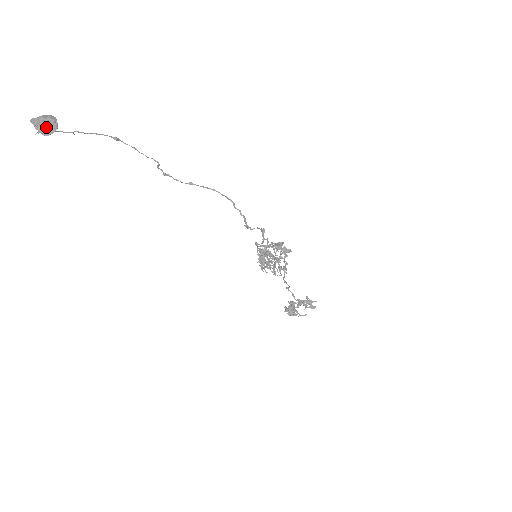
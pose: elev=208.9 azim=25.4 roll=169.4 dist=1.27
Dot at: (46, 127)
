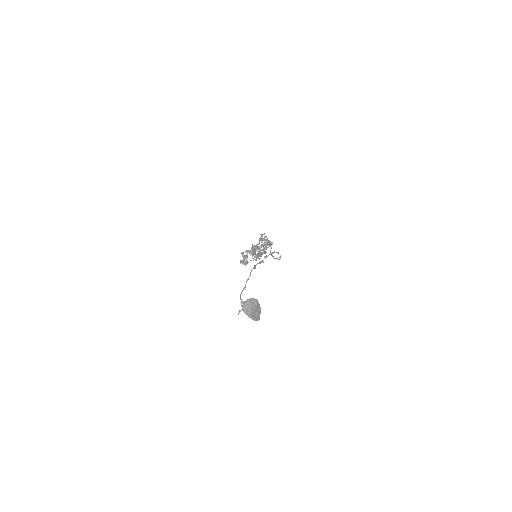
Dot at: (256, 314)
